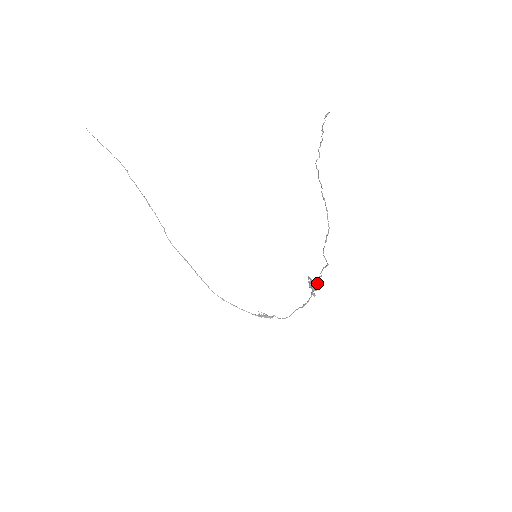
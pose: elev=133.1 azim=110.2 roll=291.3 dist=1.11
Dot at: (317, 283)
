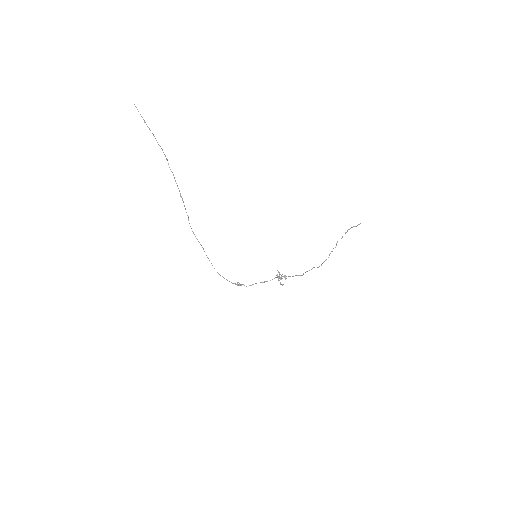
Dot at: (285, 278)
